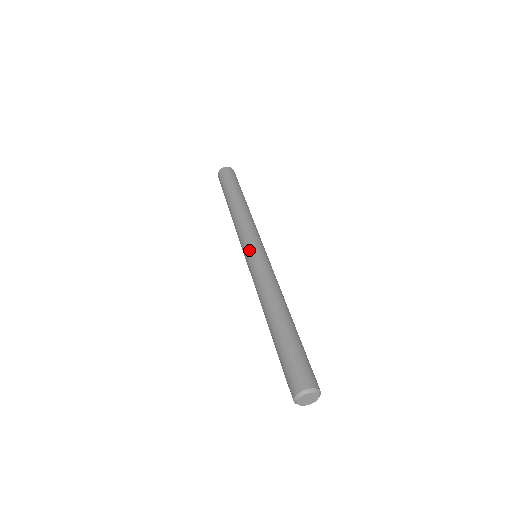
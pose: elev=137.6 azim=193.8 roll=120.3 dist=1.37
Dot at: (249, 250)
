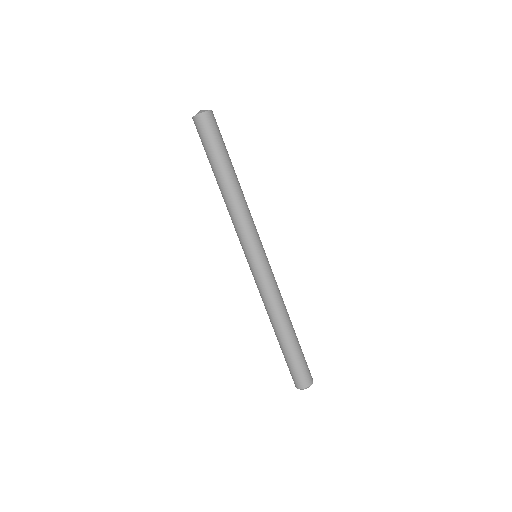
Dot at: (247, 260)
